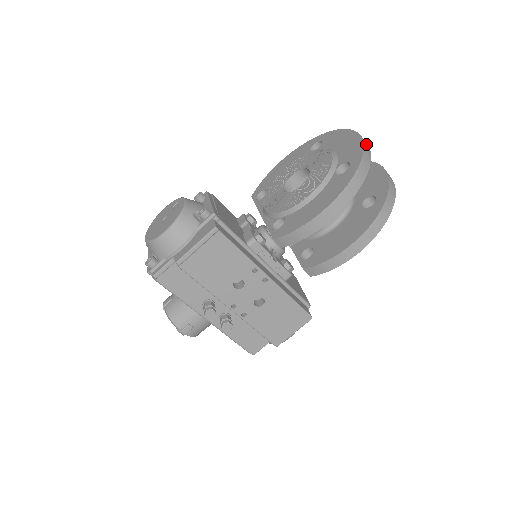
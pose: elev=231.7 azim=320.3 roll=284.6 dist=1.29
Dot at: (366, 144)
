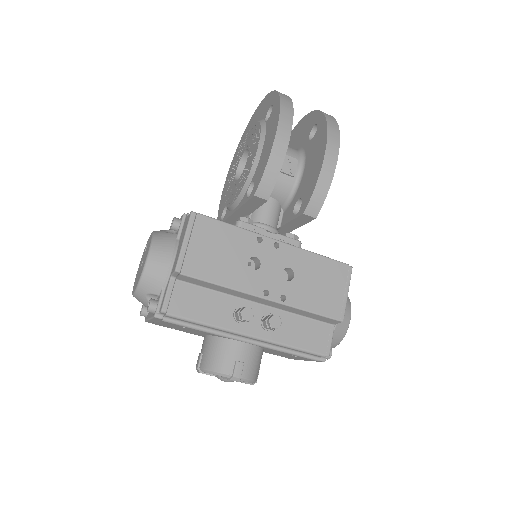
Dot at: occluded
